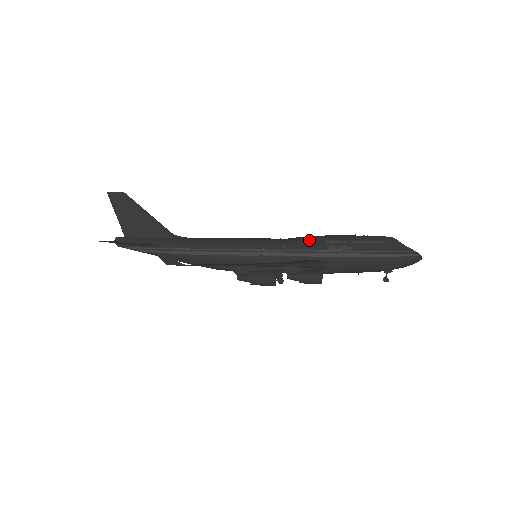
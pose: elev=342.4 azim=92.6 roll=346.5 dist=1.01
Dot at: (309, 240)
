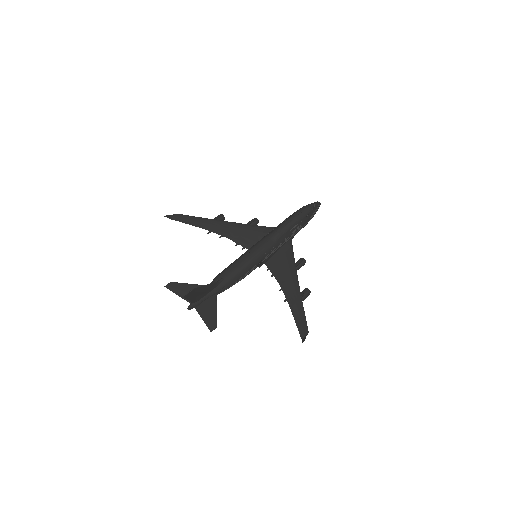
Dot at: (283, 235)
